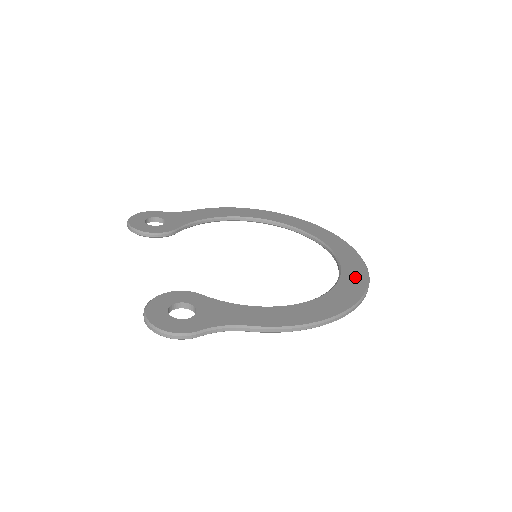
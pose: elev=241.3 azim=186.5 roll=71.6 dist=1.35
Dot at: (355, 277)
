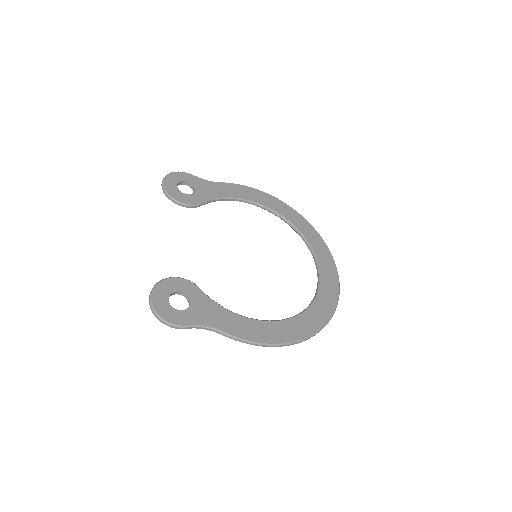
Dot at: (324, 306)
